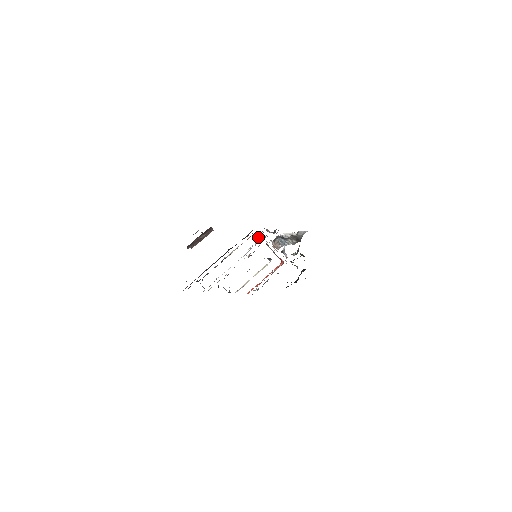
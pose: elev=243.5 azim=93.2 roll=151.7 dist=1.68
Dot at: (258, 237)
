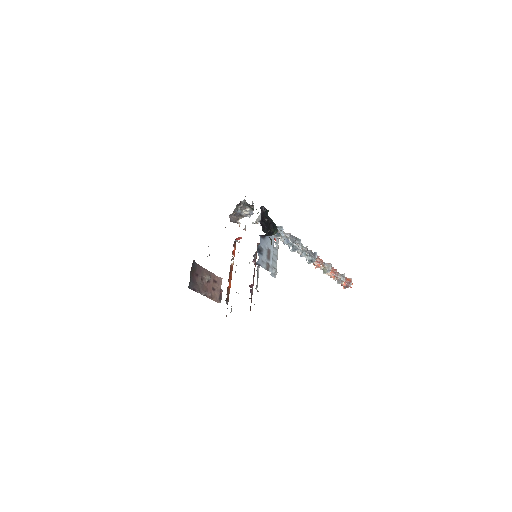
Dot at: (237, 241)
